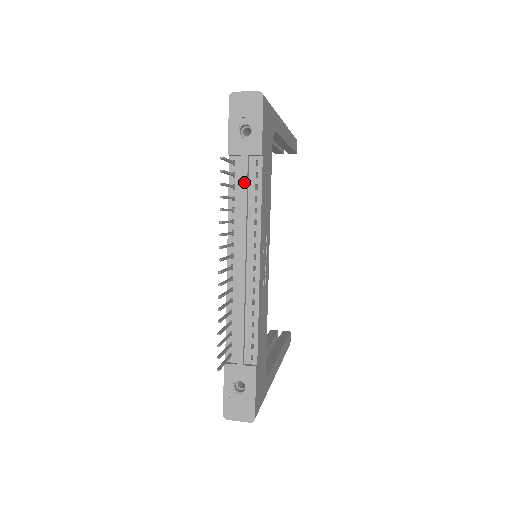
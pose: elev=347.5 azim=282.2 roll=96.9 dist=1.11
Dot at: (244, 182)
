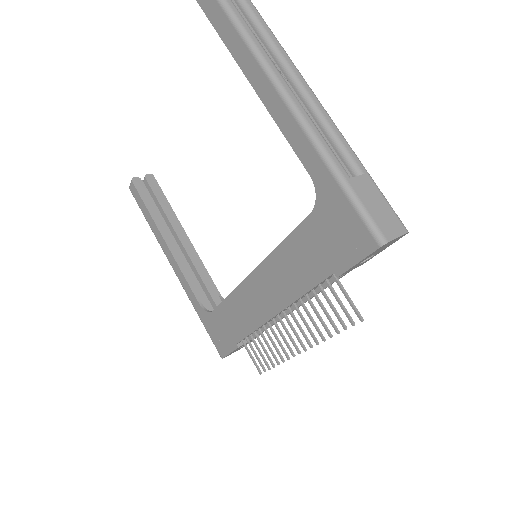
Dot at: occluded
